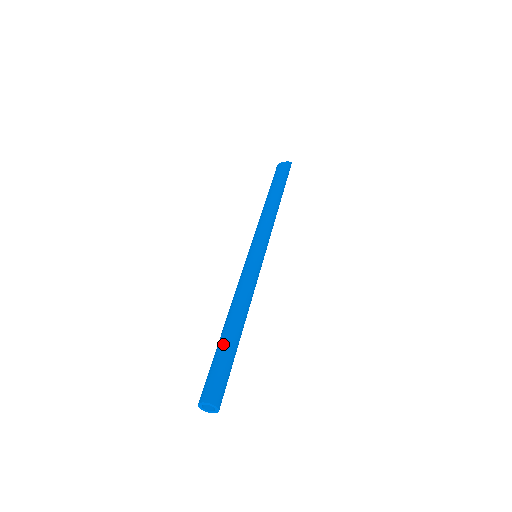
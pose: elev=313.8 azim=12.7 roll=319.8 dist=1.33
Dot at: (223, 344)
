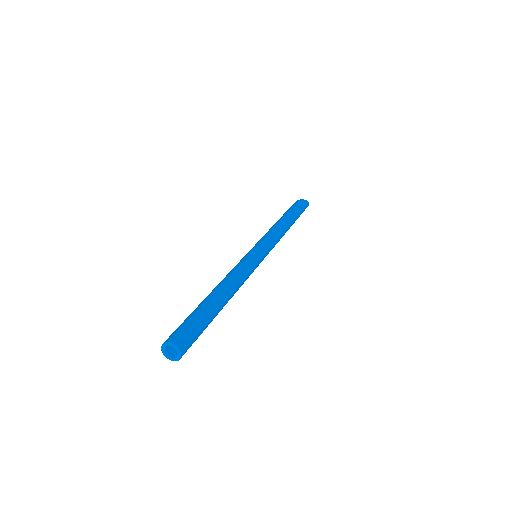
Dot at: (199, 305)
